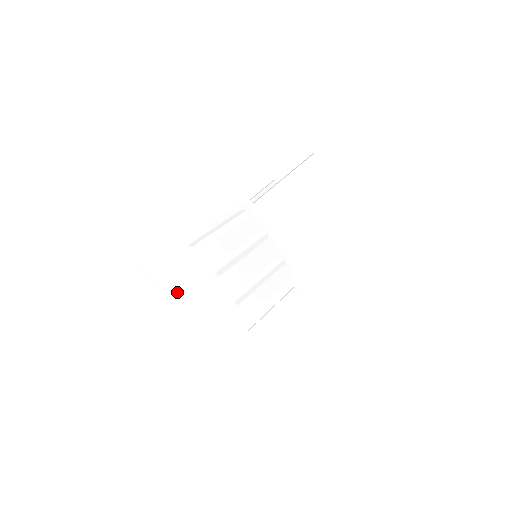
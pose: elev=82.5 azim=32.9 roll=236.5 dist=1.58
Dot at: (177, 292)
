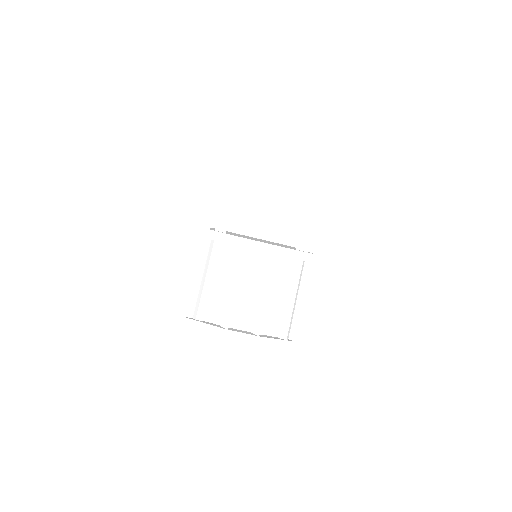
Dot at: (210, 368)
